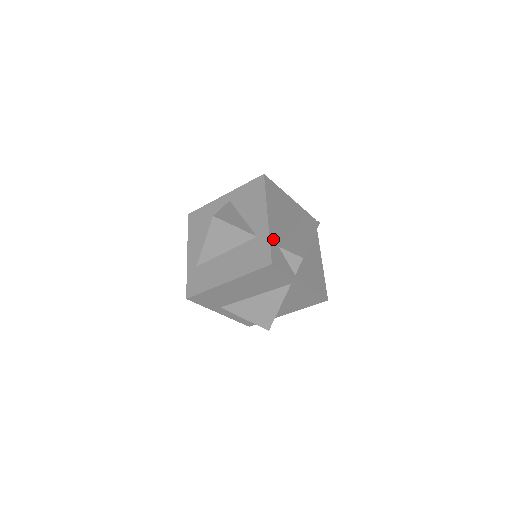
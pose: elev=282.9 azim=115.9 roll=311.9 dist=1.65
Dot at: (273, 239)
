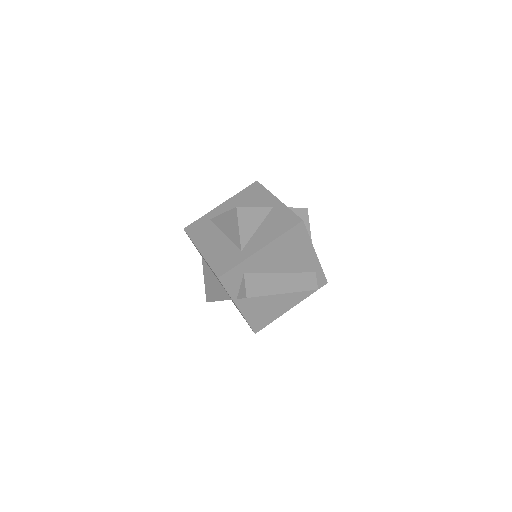
Dot at: (244, 265)
